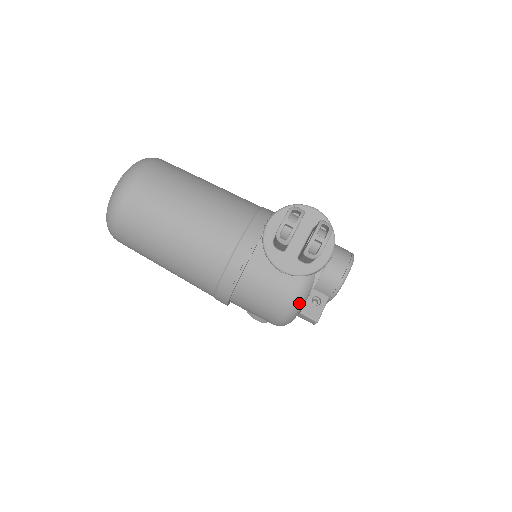
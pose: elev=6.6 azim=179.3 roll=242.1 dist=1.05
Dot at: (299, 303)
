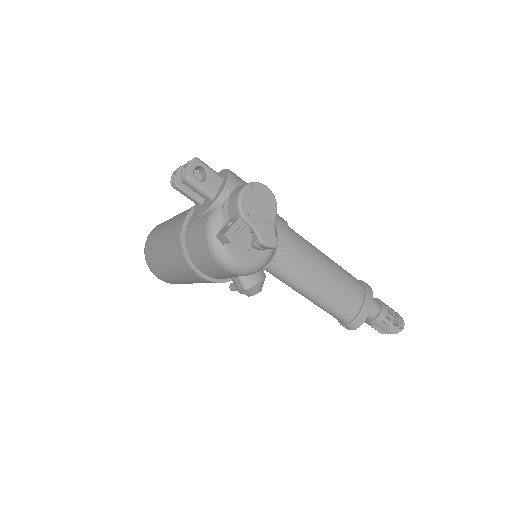
Dot at: (213, 229)
